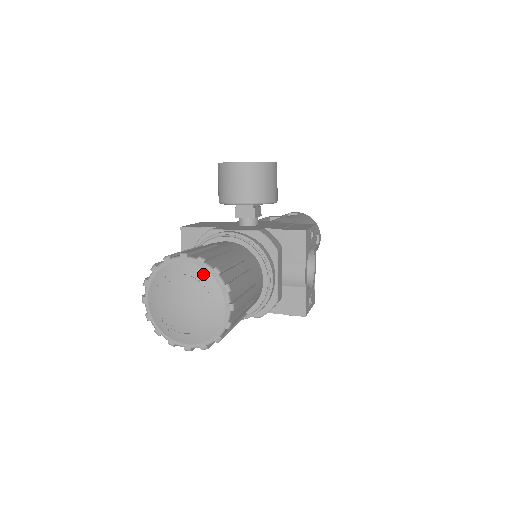
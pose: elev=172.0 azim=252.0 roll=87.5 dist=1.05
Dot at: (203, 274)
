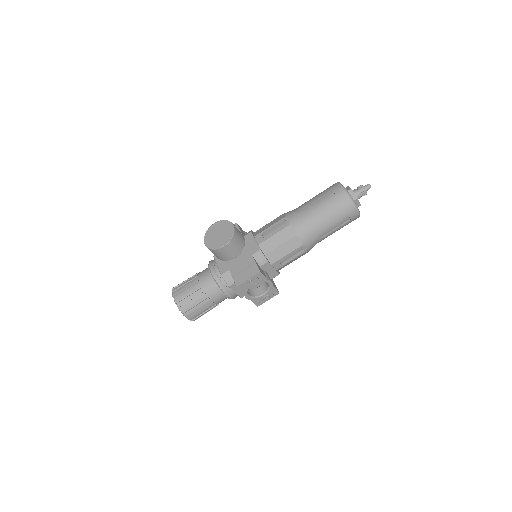
Dot at: (177, 306)
